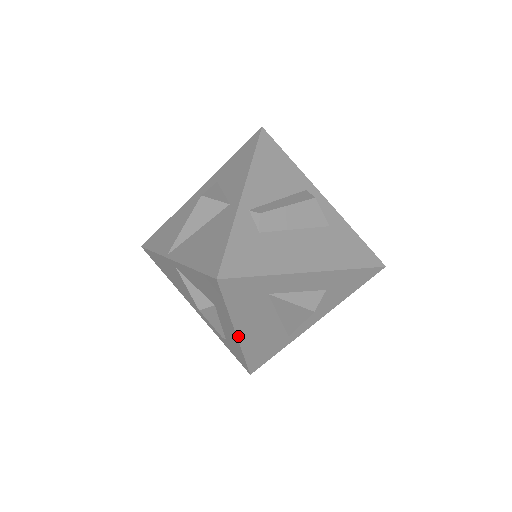
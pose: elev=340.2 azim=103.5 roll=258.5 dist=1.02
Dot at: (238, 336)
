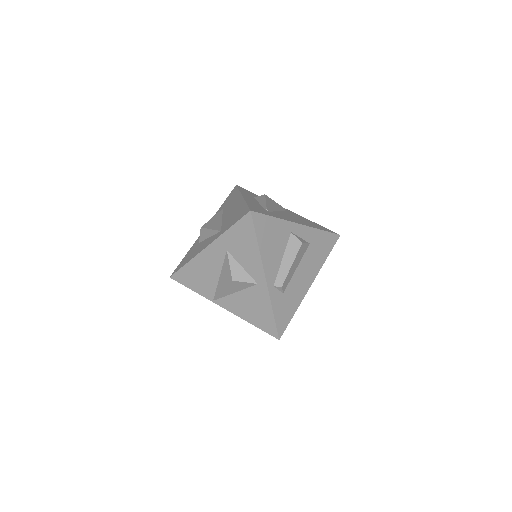
Dot at: occluded
